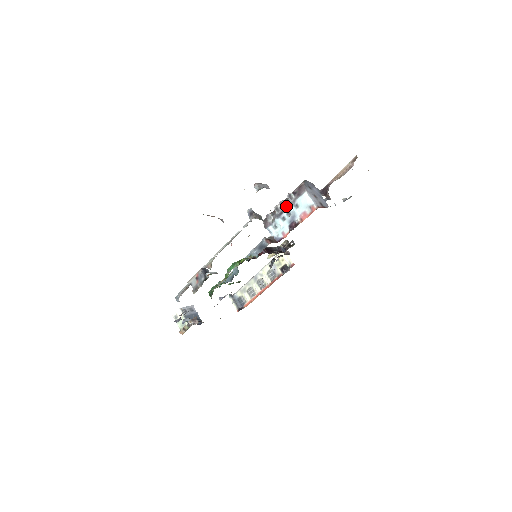
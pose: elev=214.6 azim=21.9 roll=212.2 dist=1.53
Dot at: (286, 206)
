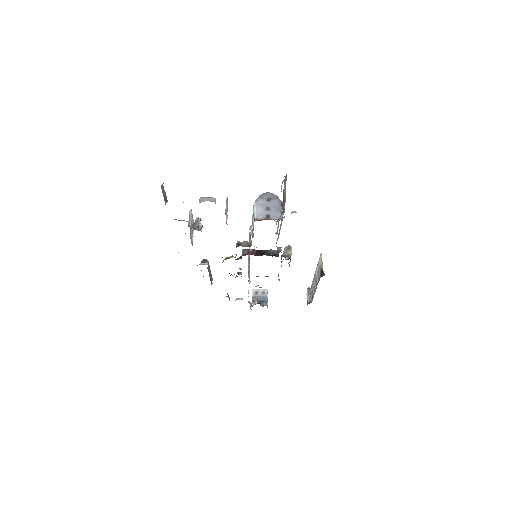
Dot at: occluded
